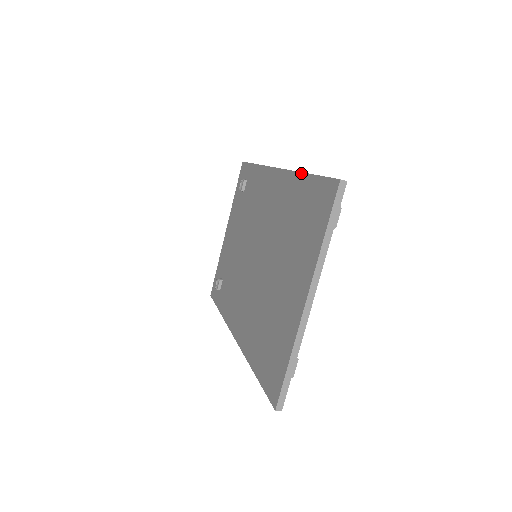
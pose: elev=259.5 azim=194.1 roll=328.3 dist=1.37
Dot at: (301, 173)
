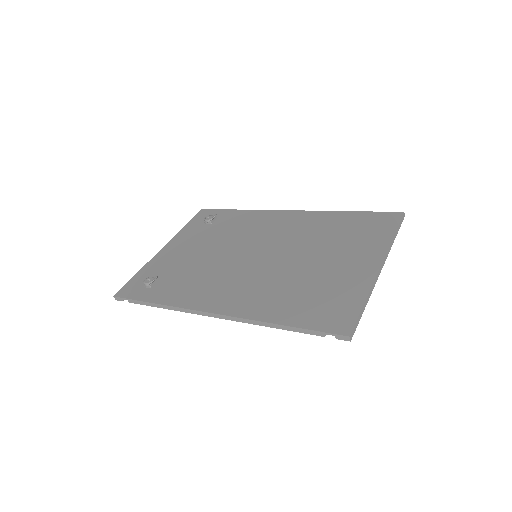
Dot at: (339, 211)
